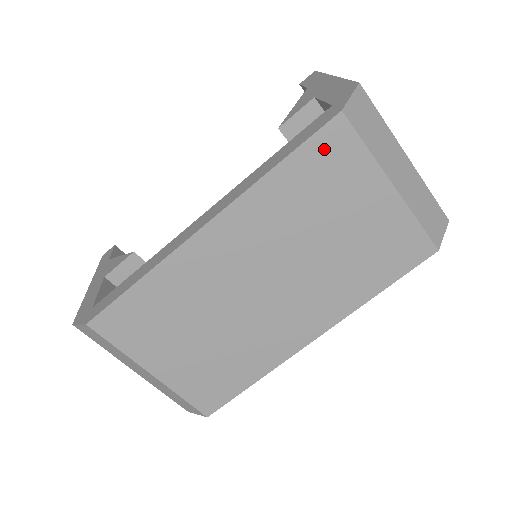
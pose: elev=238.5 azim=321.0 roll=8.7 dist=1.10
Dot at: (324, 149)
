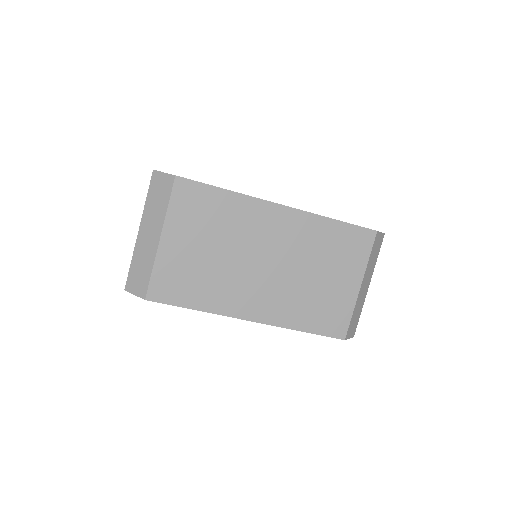
Dot at: (357, 237)
